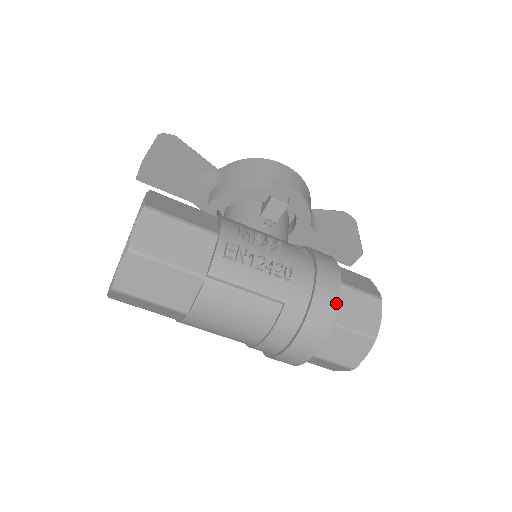
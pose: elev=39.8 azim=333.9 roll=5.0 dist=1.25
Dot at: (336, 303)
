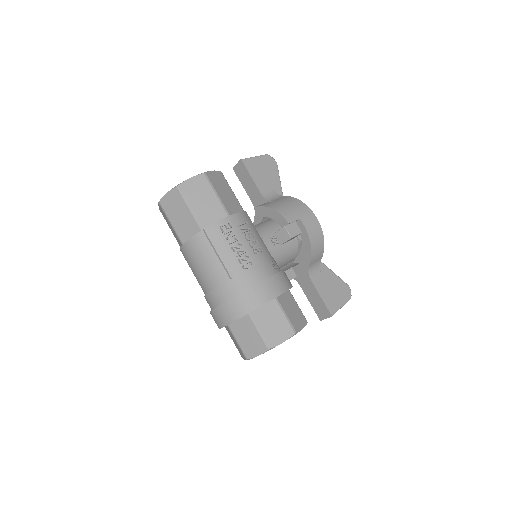
Dot at: (260, 304)
